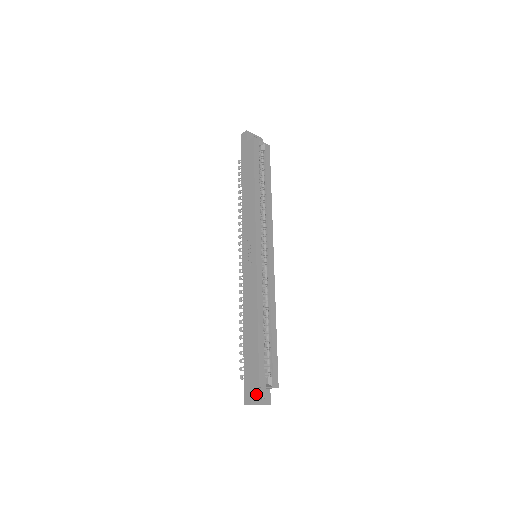
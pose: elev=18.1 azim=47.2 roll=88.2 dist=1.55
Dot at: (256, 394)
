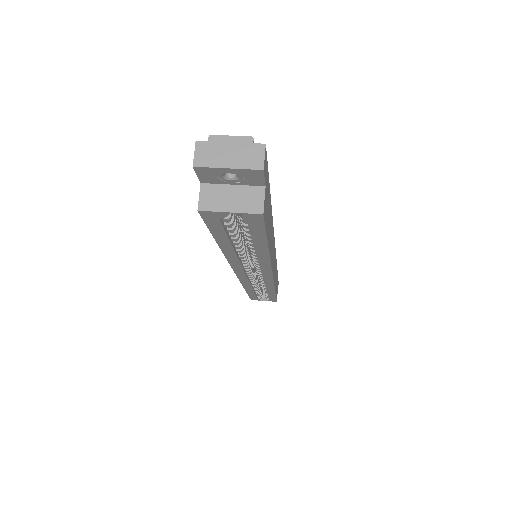
Dot at: occluded
